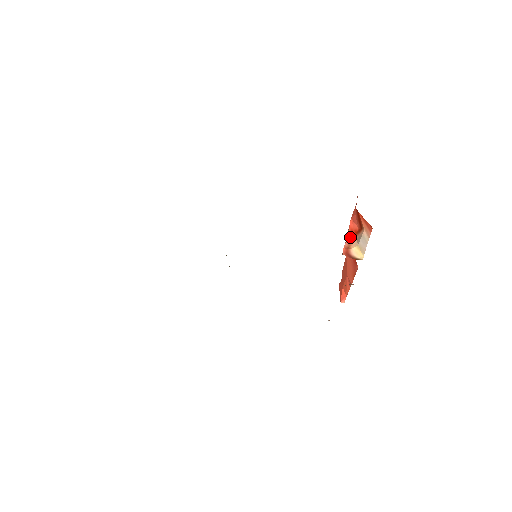
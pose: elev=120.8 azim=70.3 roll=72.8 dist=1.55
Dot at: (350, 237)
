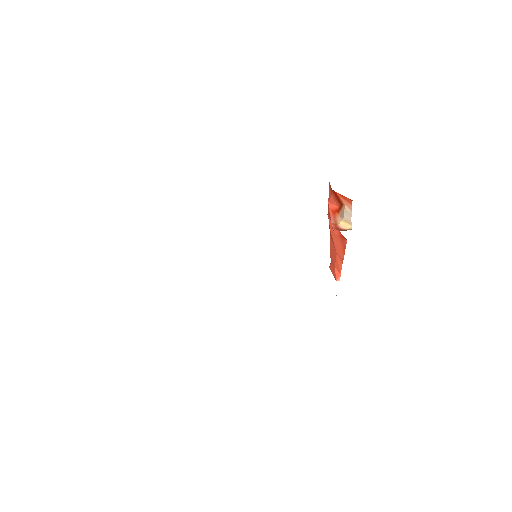
Dot at: (333, 216)
